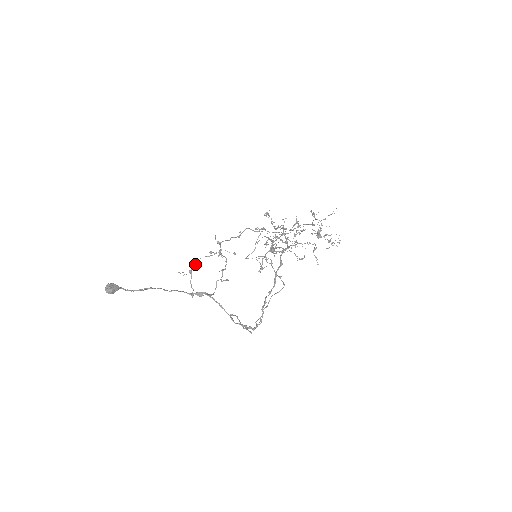
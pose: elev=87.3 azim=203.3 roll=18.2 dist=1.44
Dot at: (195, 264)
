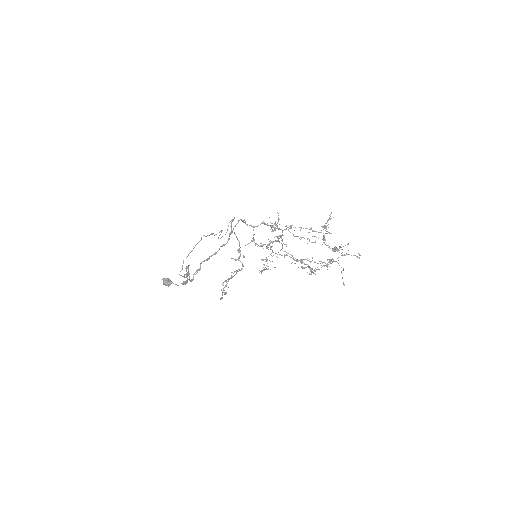
Dot at: occluded
